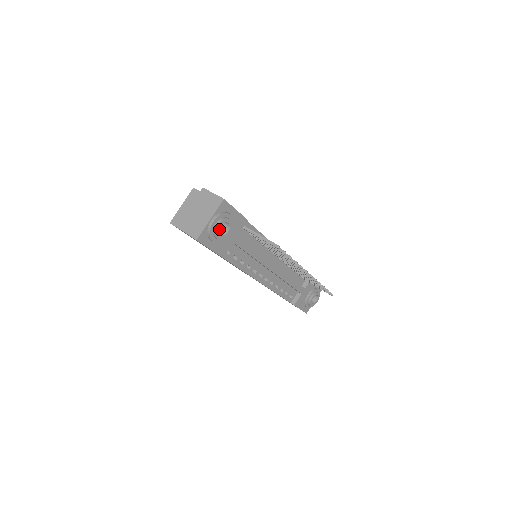
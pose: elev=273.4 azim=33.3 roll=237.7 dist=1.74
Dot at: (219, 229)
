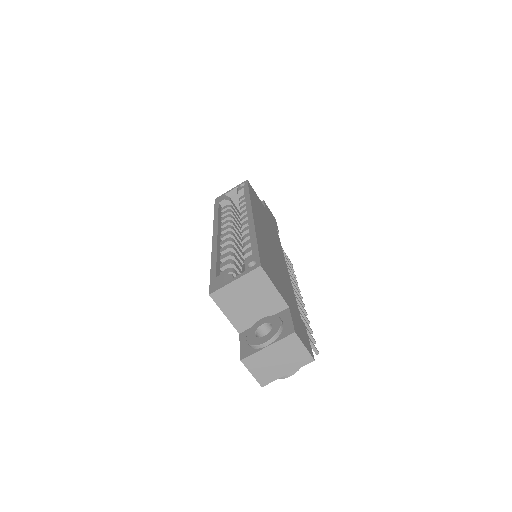
Dot at: occluded
